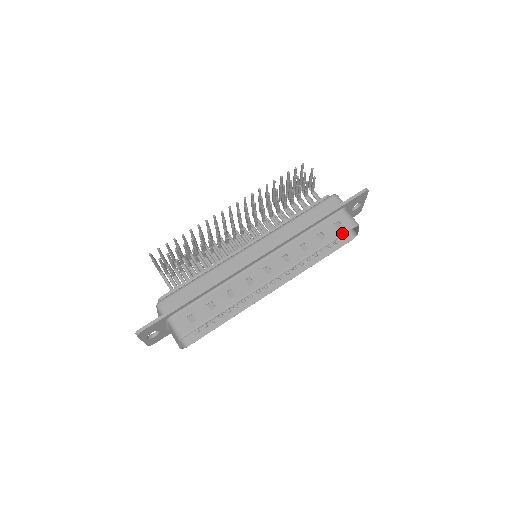
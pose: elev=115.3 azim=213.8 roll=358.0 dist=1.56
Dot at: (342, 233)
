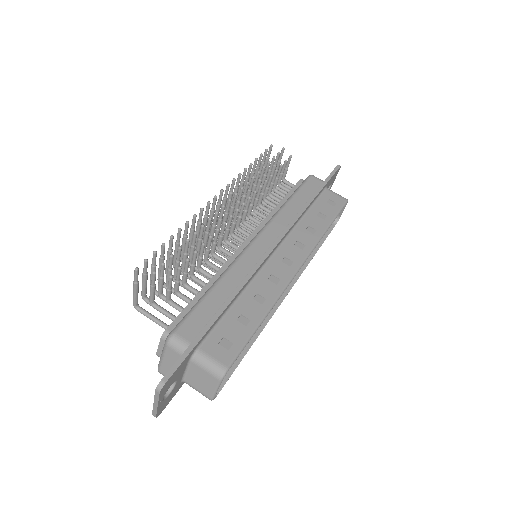
Dot at: (339, 209)
